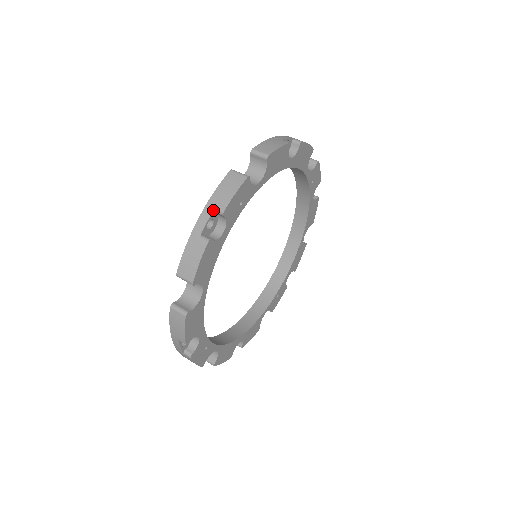
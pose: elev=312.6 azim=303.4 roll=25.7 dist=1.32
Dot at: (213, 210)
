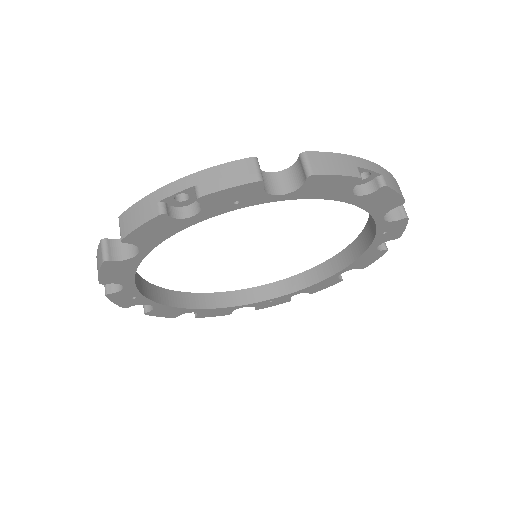
Dot at: (193, 186)
